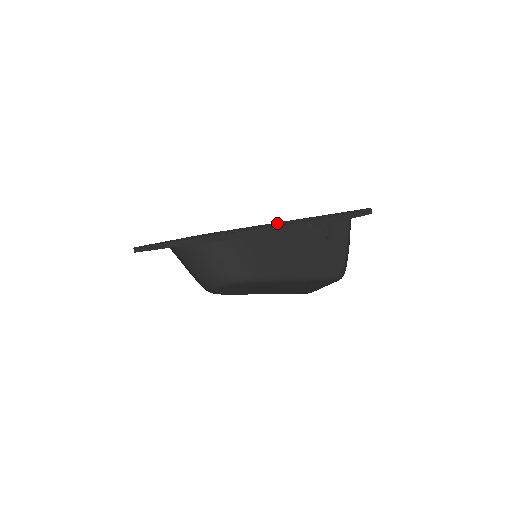
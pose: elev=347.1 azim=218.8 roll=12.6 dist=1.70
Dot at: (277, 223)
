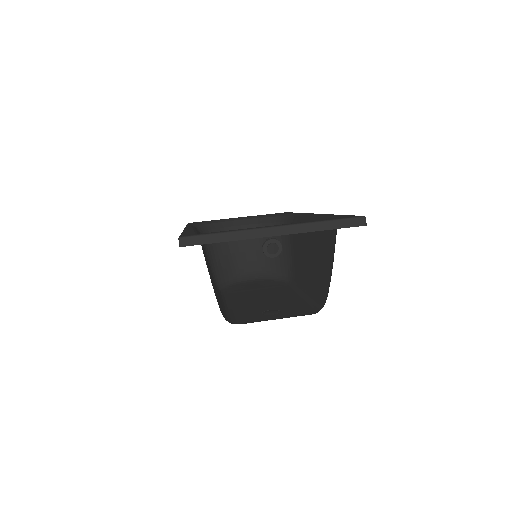
Dot at: (308, 215)
